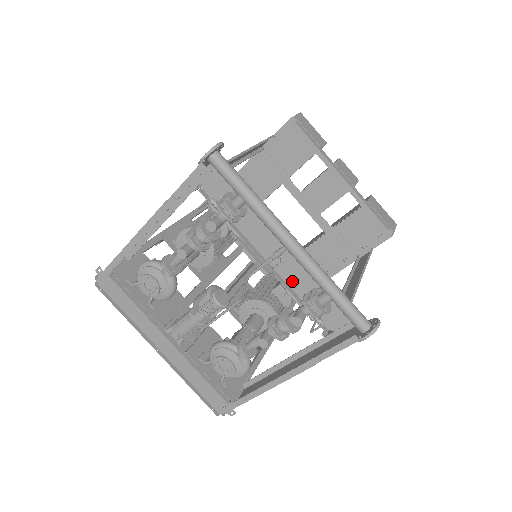
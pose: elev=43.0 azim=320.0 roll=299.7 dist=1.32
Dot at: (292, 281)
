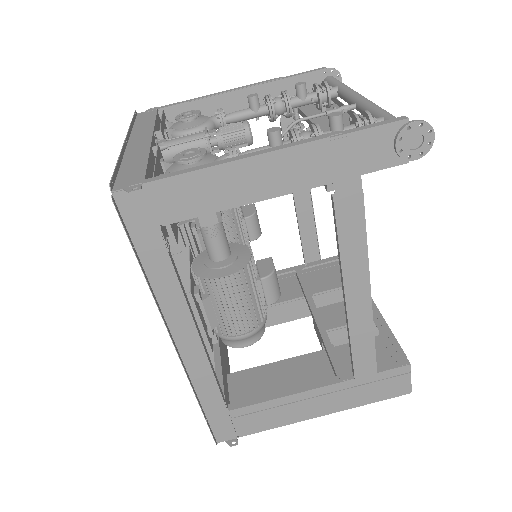
Dot at: occluded
